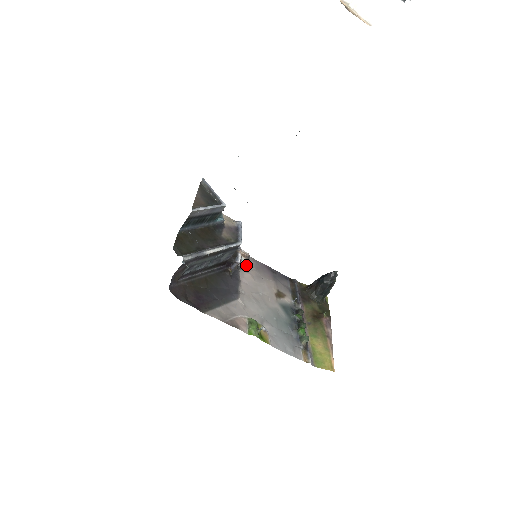
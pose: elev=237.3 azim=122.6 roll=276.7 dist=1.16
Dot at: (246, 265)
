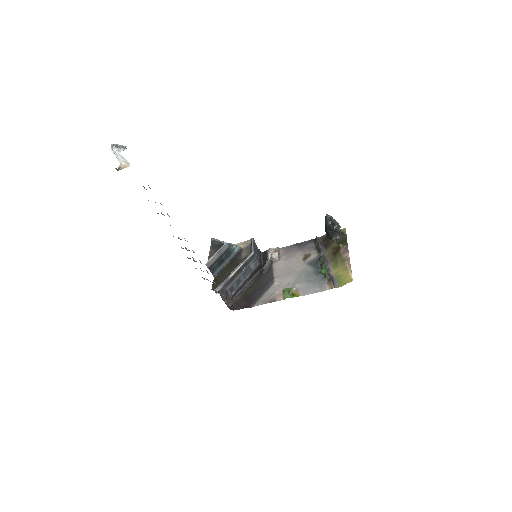
Dot at: (276, 257)
